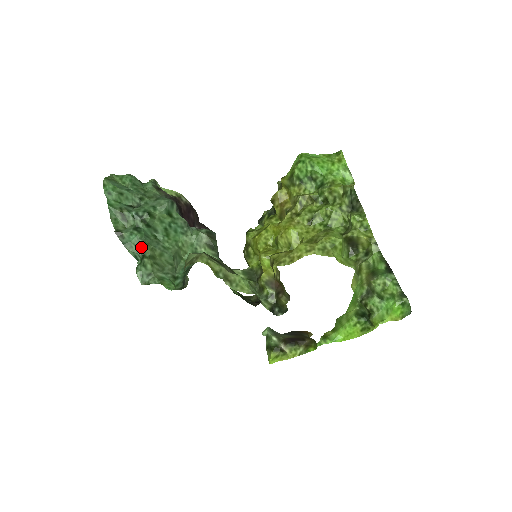
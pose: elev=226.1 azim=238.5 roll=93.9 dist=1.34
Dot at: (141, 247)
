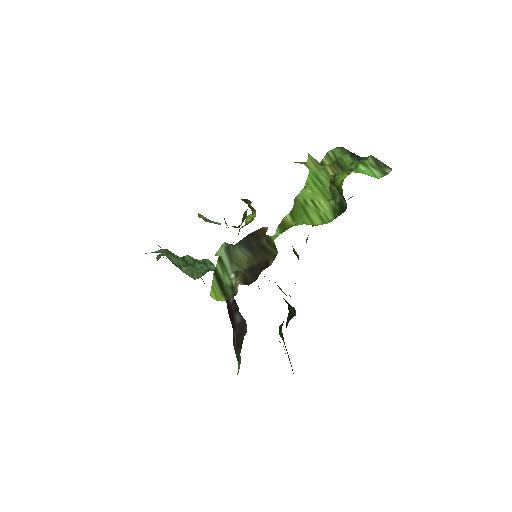
Dot at: occluded
